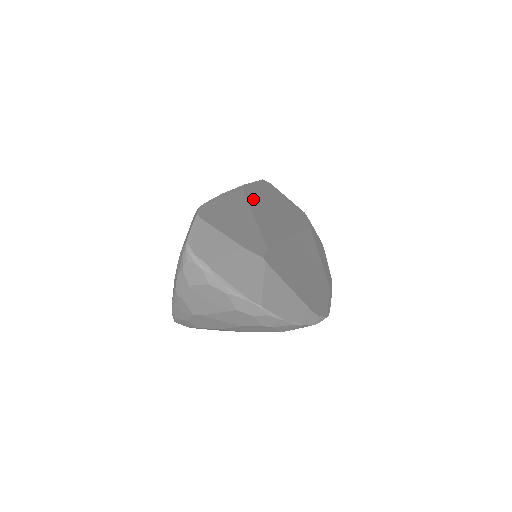
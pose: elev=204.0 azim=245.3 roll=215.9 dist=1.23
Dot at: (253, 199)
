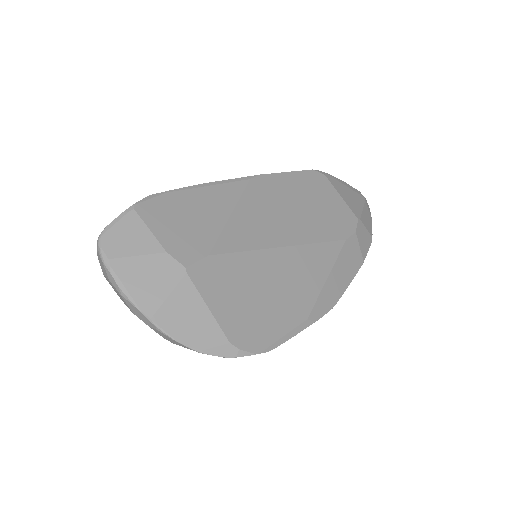
Dot at: (256, 194)
